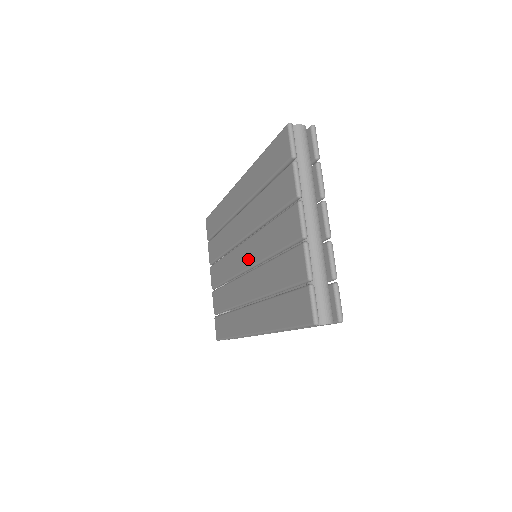
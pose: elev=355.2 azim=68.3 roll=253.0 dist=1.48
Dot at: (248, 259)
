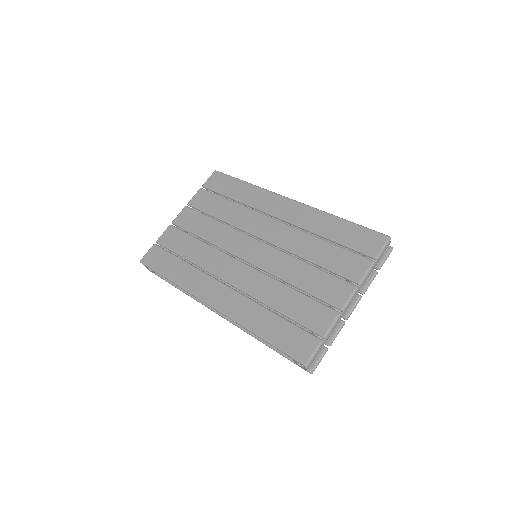
Dot at: (257, 257)
